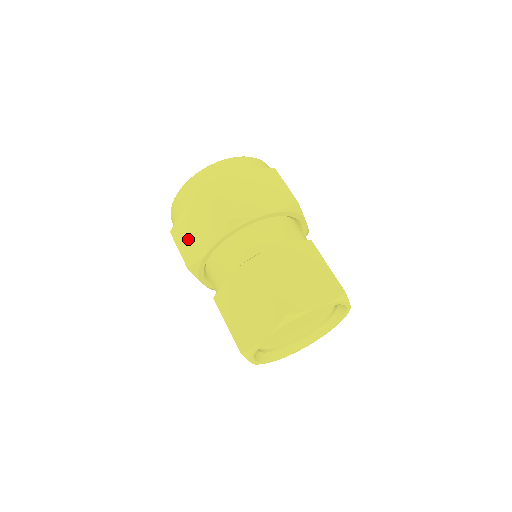
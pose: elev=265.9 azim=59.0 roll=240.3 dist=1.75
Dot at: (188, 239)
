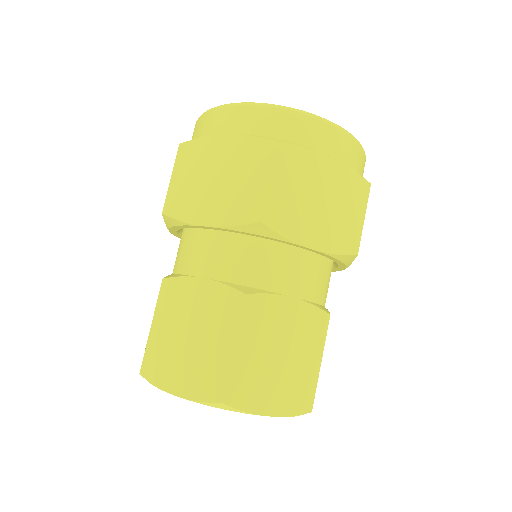
Dot at: (192, 180)
